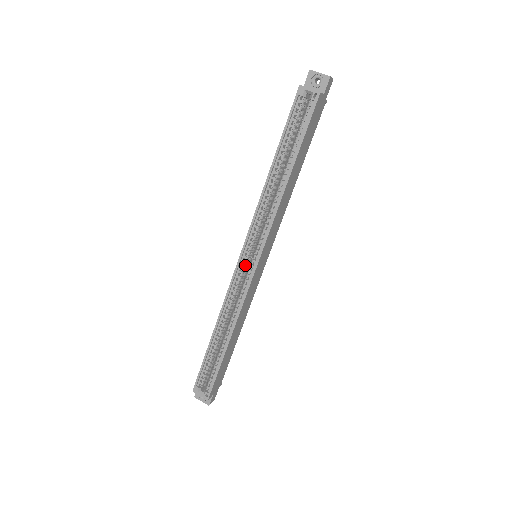
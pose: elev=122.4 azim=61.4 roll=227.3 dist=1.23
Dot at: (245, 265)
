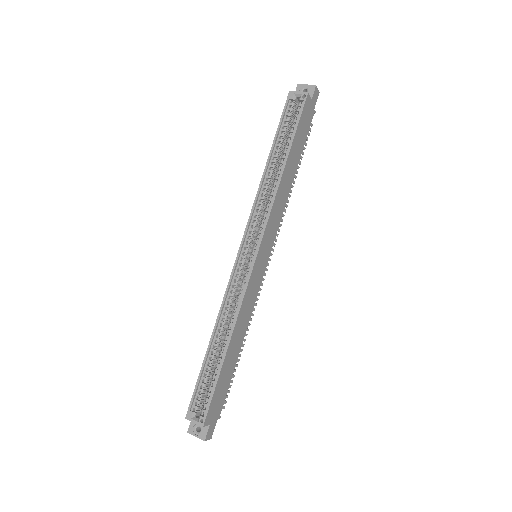
Dot at: (244, 260)
